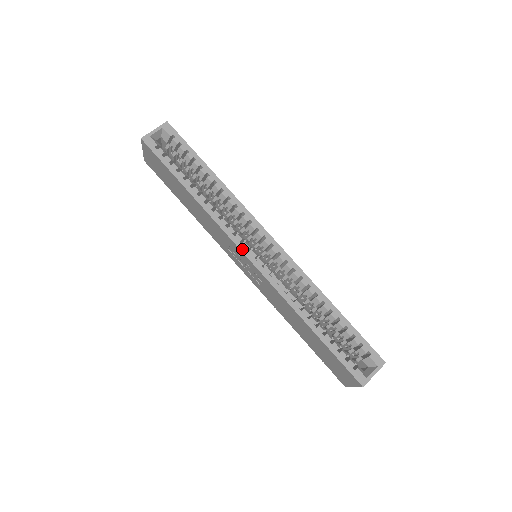
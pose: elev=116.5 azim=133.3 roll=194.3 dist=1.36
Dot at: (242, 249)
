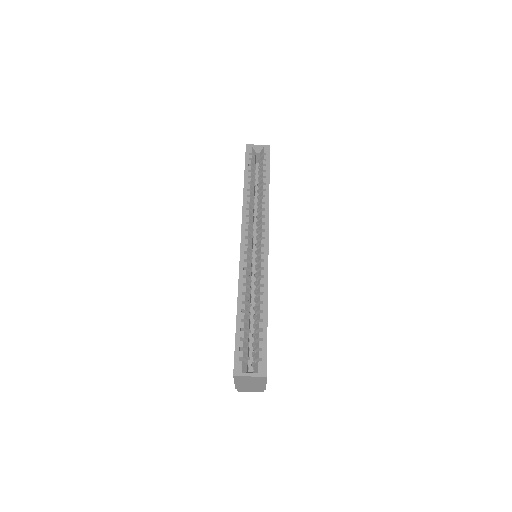
Dot at: (242, 234)
